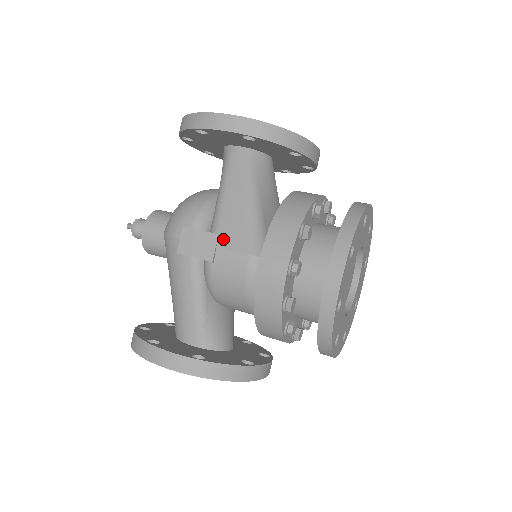
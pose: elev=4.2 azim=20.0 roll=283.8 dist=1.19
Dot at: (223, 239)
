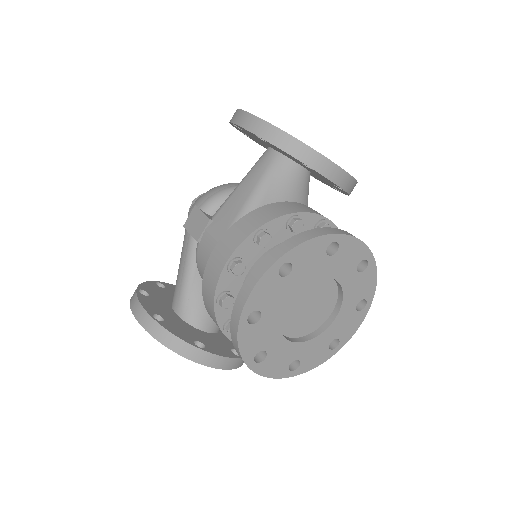
Dot at: (212, 225)
